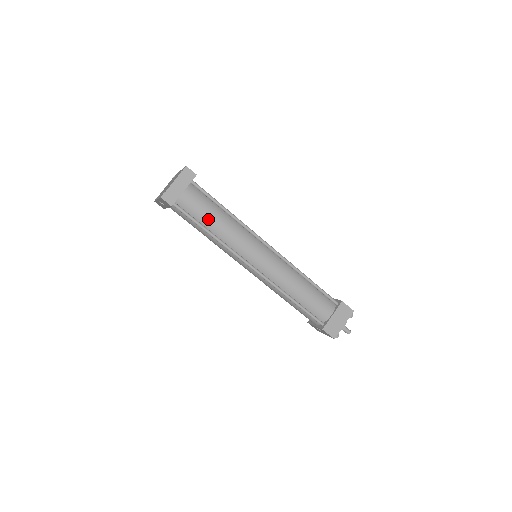
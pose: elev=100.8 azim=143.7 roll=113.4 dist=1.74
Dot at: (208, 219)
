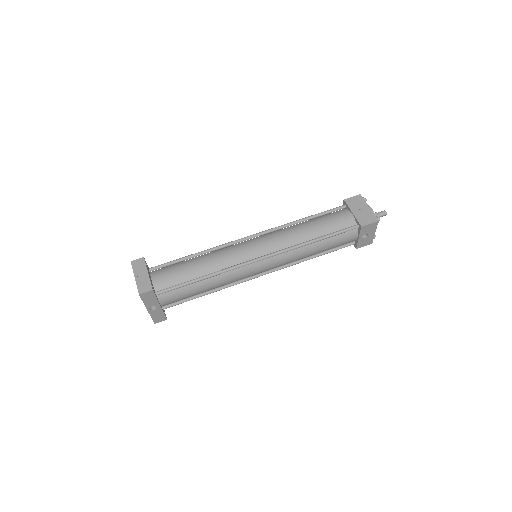
Dot at: (190, 272)
